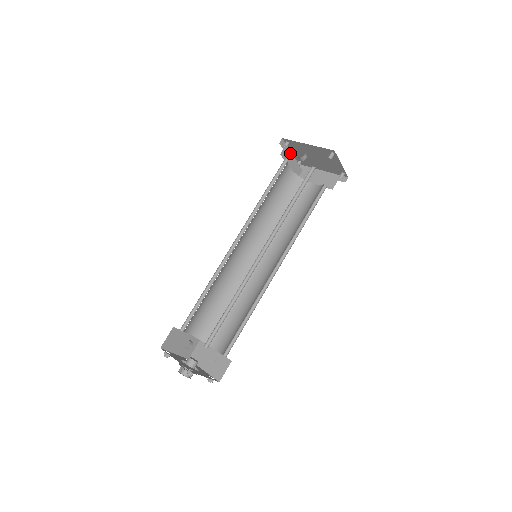
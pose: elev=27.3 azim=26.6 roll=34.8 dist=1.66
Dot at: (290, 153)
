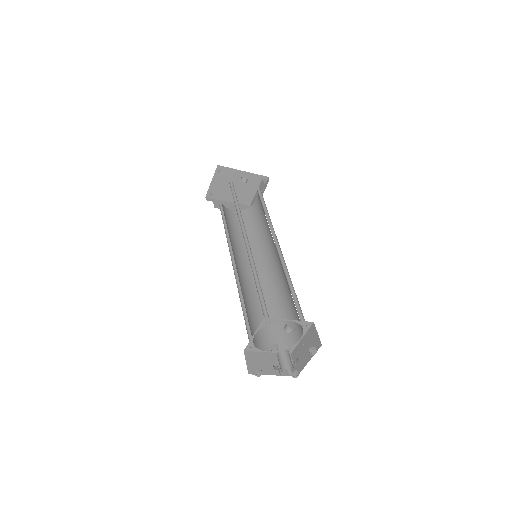
Dot at: occluded
